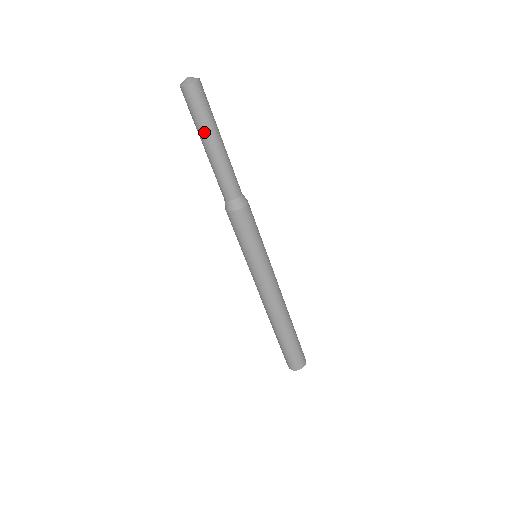
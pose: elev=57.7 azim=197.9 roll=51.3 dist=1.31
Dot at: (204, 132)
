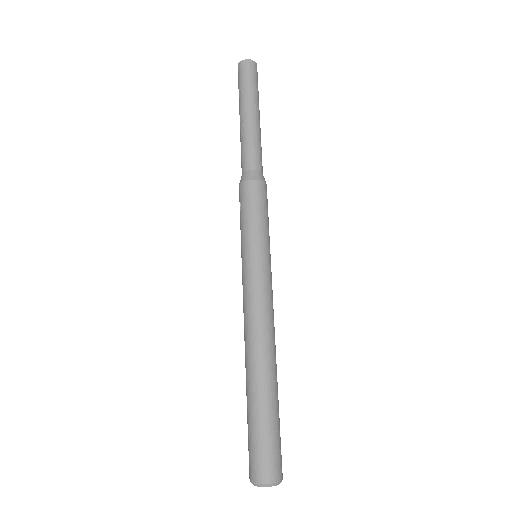
Dot at: (254, 99)
